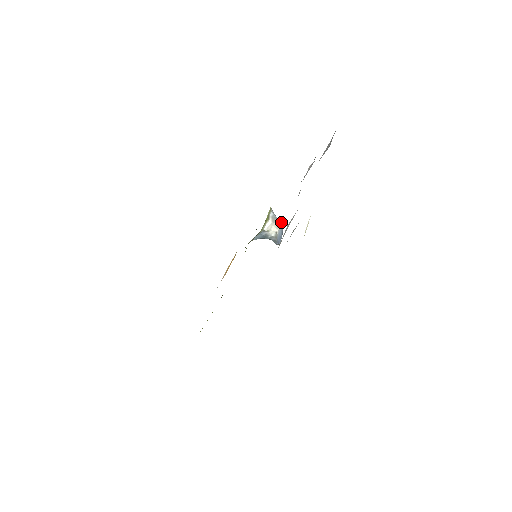
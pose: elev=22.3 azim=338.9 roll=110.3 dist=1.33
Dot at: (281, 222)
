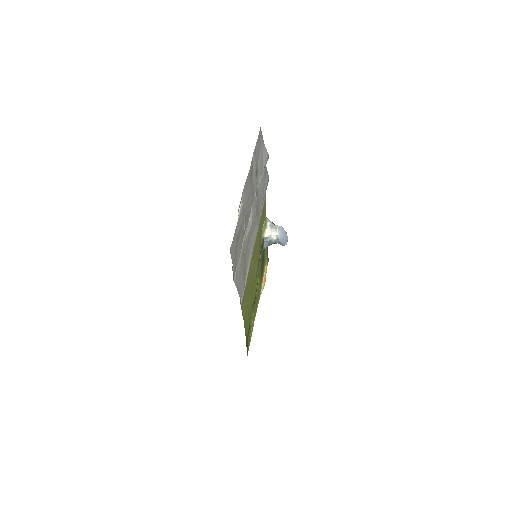
Dot at: (279, 227)
